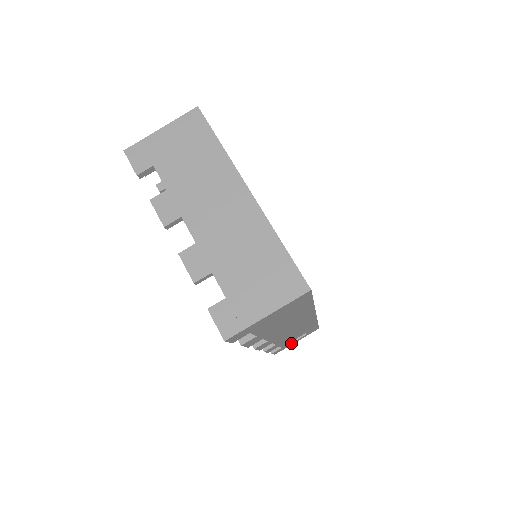
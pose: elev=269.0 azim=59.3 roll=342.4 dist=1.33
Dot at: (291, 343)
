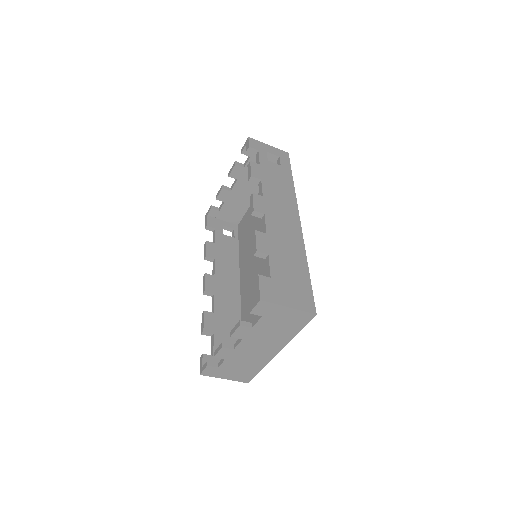
Dot at: occluded
